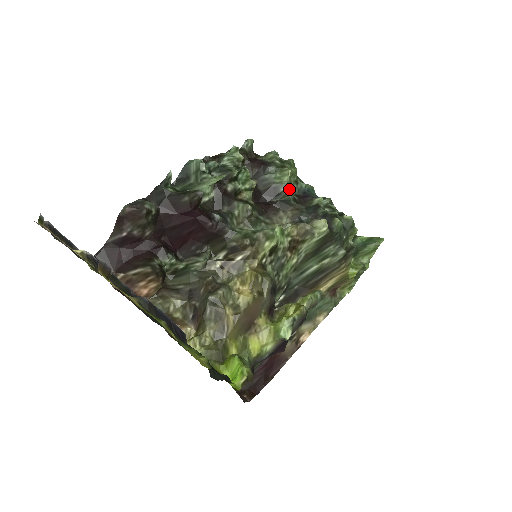
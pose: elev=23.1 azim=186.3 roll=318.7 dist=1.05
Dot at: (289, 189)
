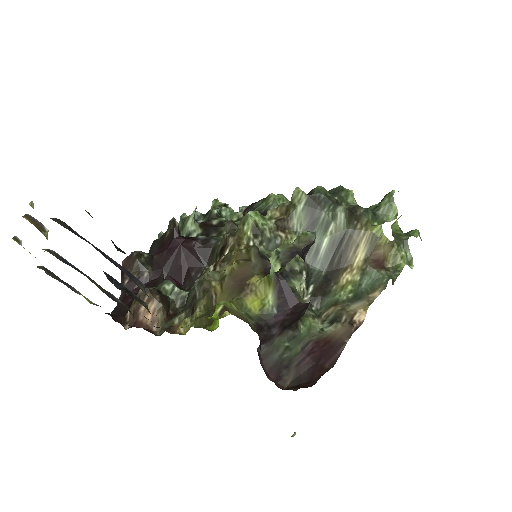
Dot at: occluded
